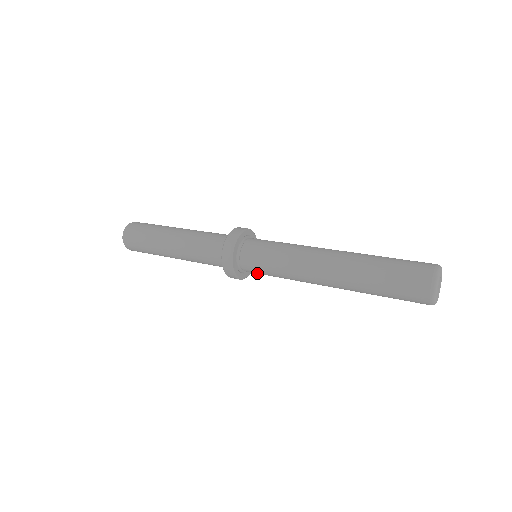
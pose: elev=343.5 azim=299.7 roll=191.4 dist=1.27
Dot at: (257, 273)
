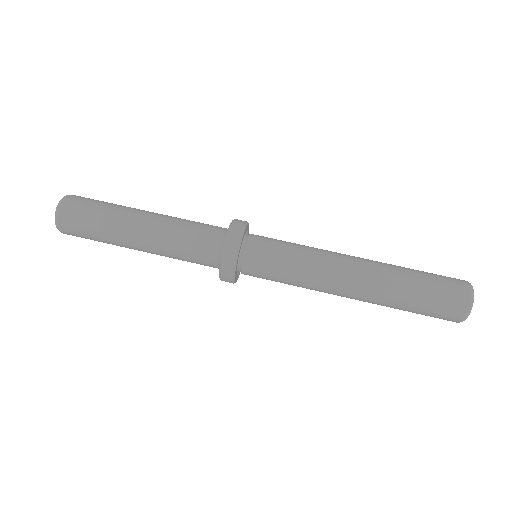
Dot at: occluded
